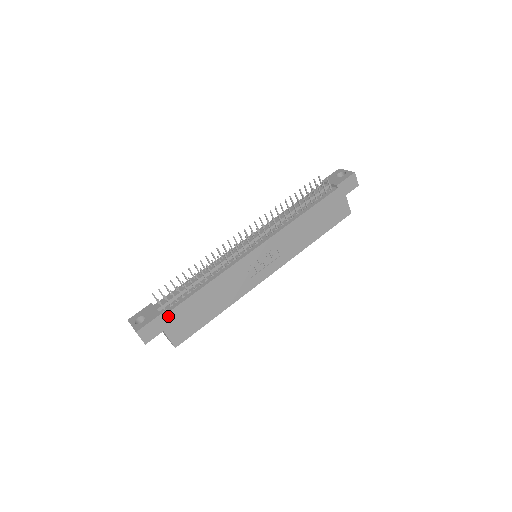
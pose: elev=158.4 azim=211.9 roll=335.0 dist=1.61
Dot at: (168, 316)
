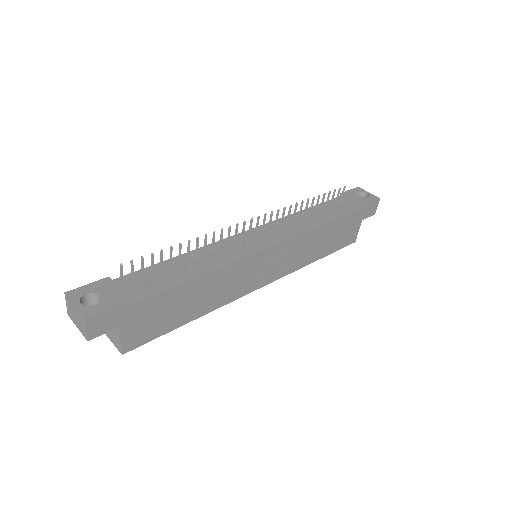
Dot at: (137, 306)
